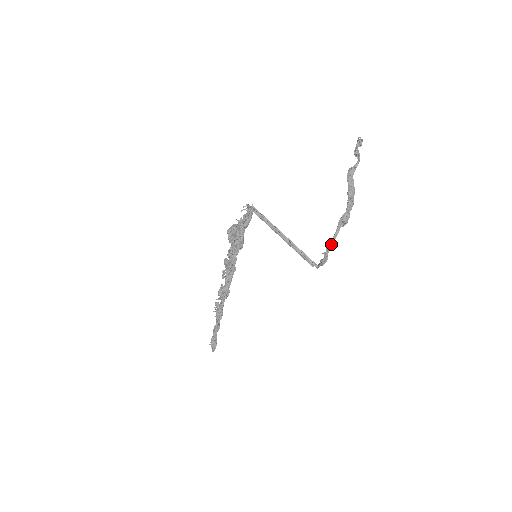
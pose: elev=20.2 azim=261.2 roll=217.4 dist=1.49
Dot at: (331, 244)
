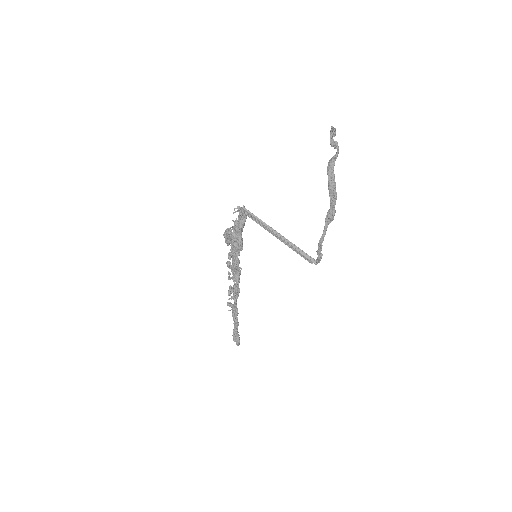
Dot at: (322, 241)
